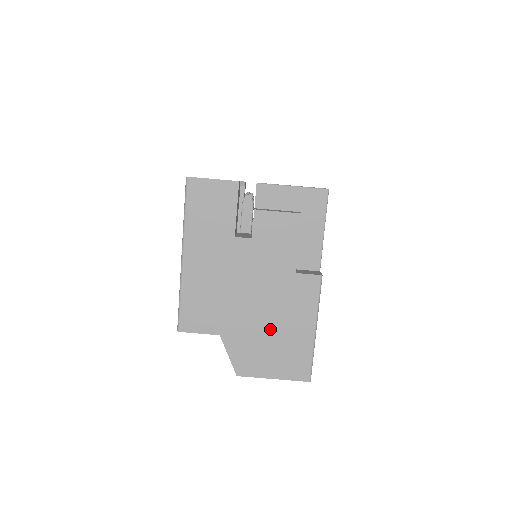
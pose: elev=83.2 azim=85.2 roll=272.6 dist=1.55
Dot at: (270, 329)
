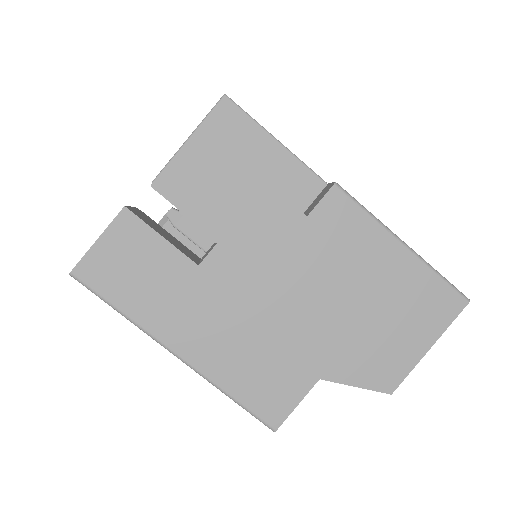
Dot at: (359, 305)
